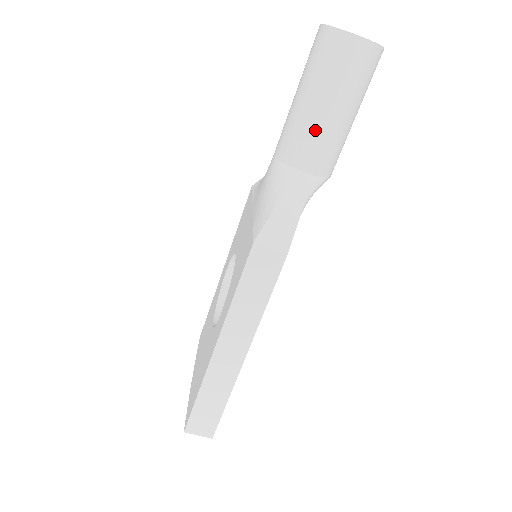
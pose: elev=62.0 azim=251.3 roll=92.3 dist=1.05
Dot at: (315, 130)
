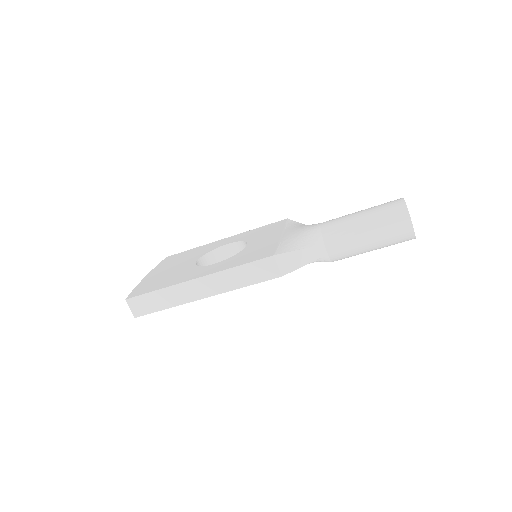
Dot at: (352, 237)
